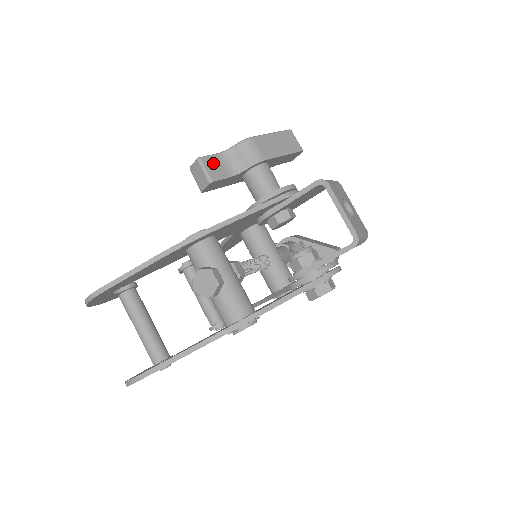
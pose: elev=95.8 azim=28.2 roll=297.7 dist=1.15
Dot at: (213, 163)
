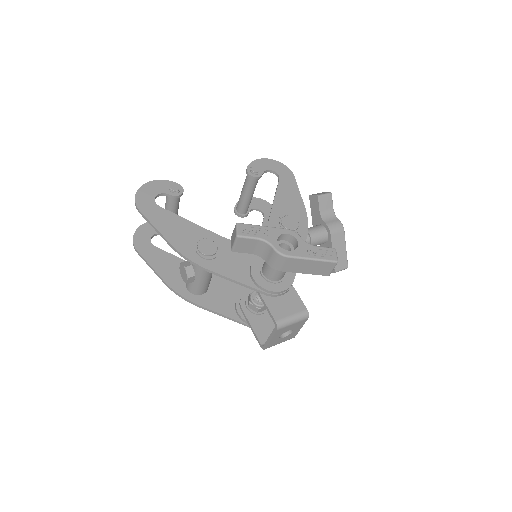
Dot at: (247, 243)
